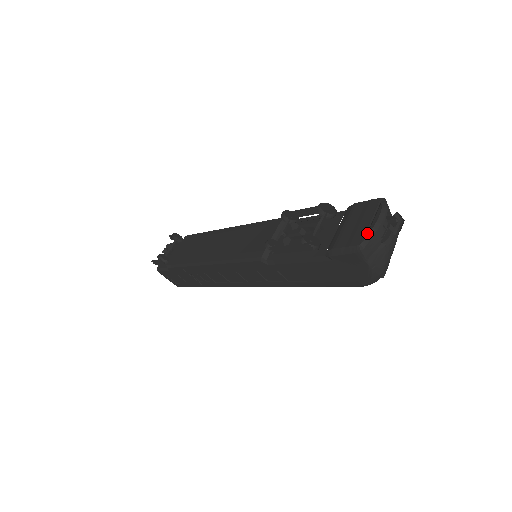
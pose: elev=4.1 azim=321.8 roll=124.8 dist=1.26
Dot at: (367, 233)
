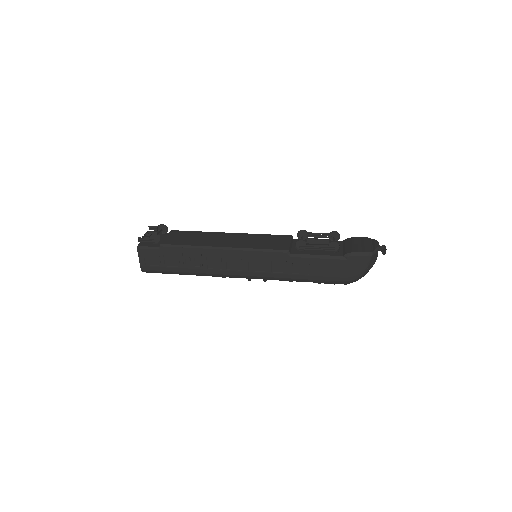
Dot at: (375, 248)
